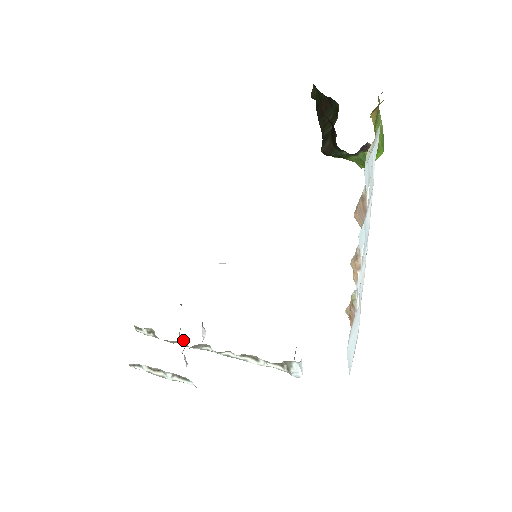
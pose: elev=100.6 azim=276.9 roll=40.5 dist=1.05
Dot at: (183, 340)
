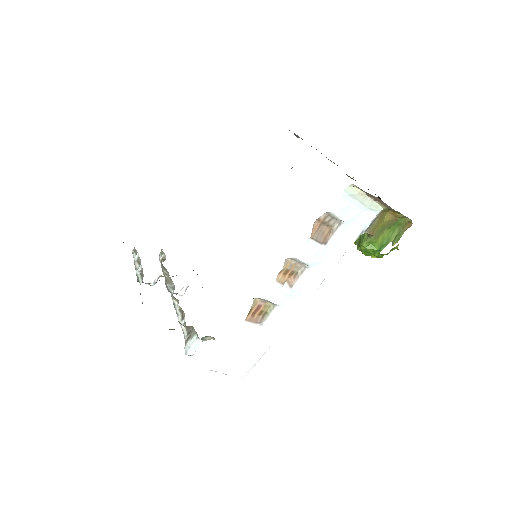
Dot at: occluded
